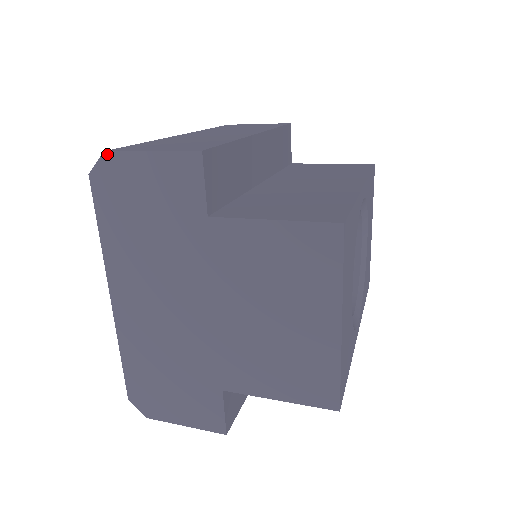
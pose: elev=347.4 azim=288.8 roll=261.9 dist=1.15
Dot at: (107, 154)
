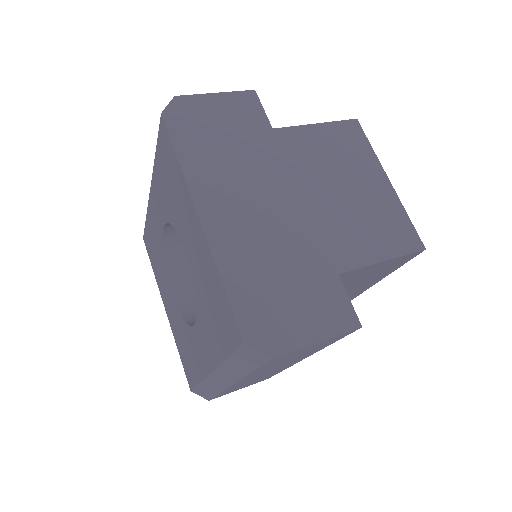
Dot at: (178, 98)
